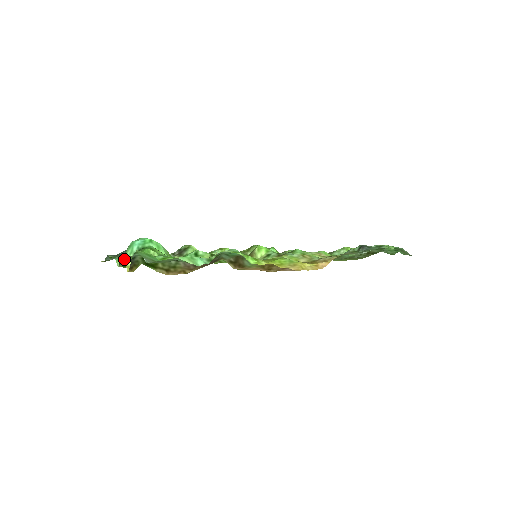
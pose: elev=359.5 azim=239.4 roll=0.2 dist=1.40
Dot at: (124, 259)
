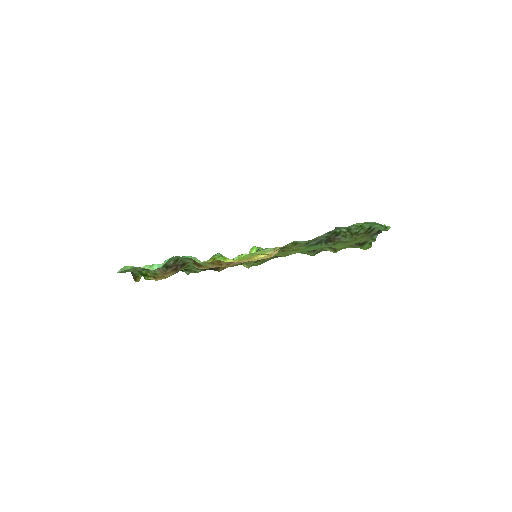
Dot at: occluded
